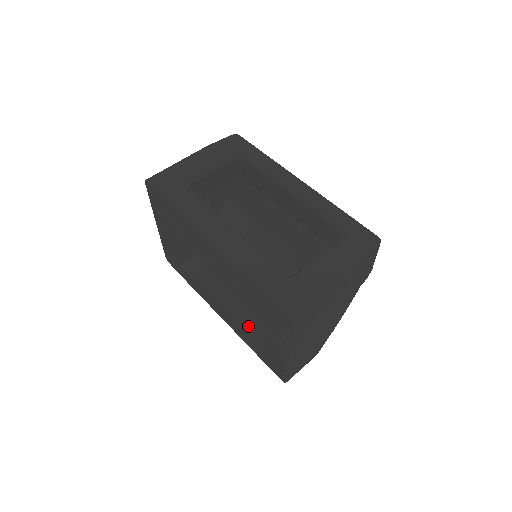
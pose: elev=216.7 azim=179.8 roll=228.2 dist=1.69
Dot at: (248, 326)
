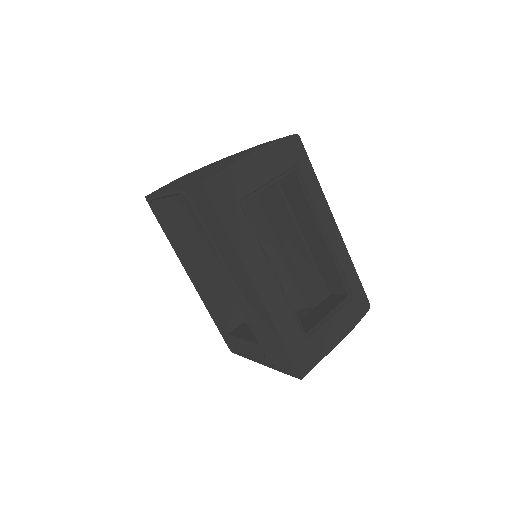
Dot at: (220, 305)
